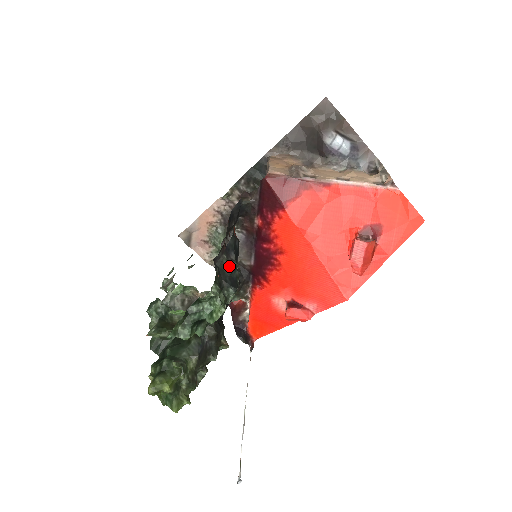
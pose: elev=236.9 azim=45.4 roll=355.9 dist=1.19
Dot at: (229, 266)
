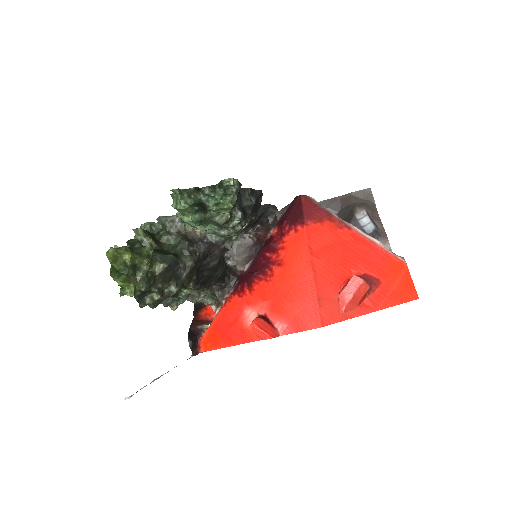
Dot at: (248, 199)
